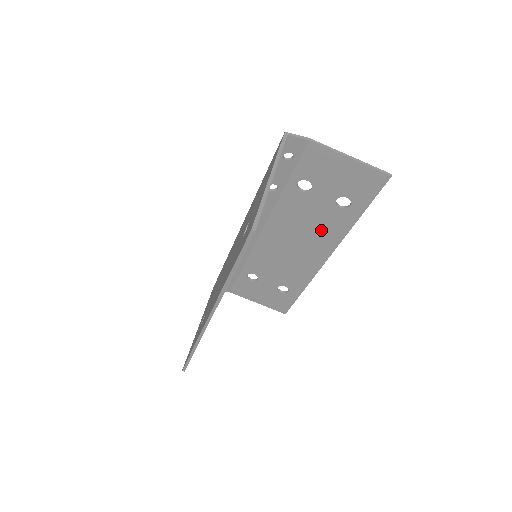
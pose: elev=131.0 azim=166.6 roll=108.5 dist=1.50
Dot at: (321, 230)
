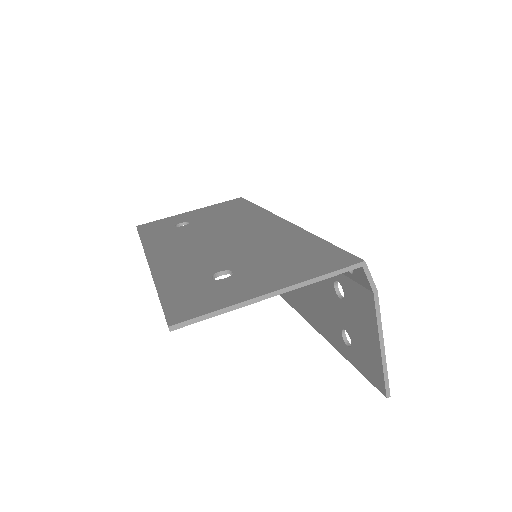
Dot at: (320, 312)
